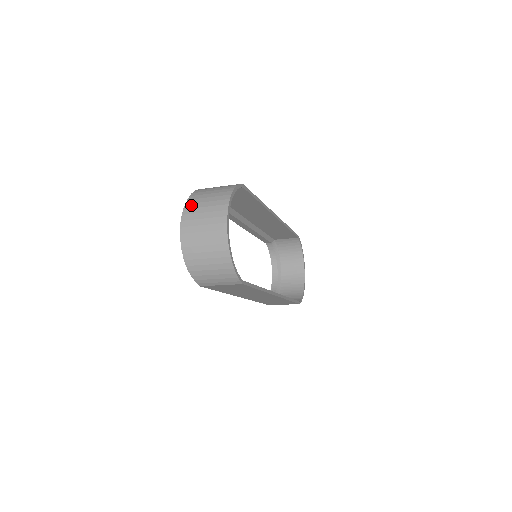
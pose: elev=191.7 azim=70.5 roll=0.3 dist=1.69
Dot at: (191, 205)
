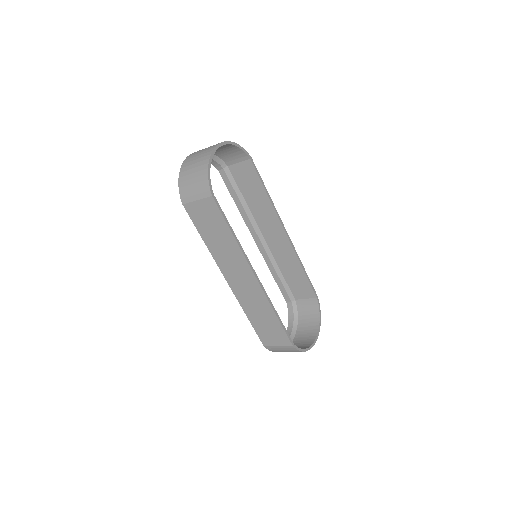
Dot at: occluded
